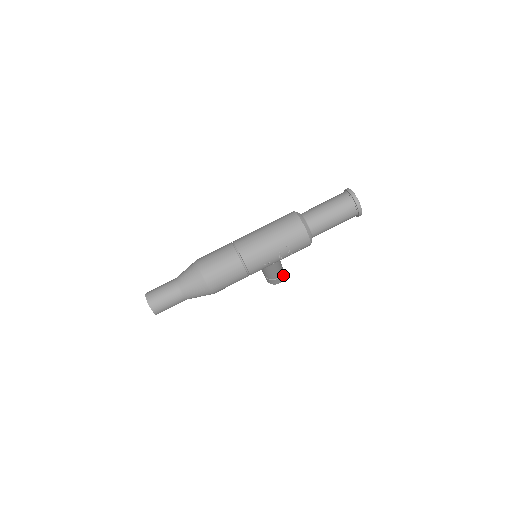
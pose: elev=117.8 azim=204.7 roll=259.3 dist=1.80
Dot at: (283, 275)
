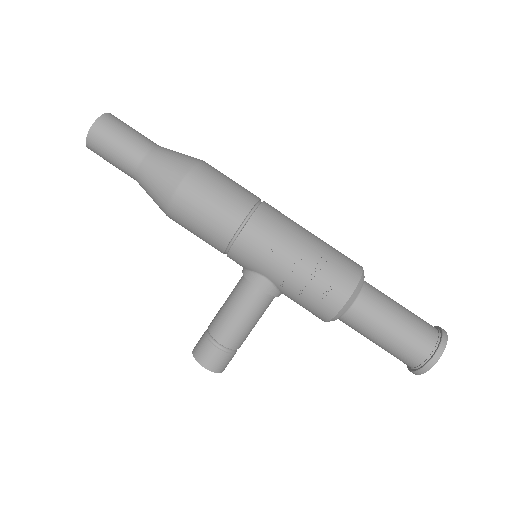
Dot at: (223, 363)
